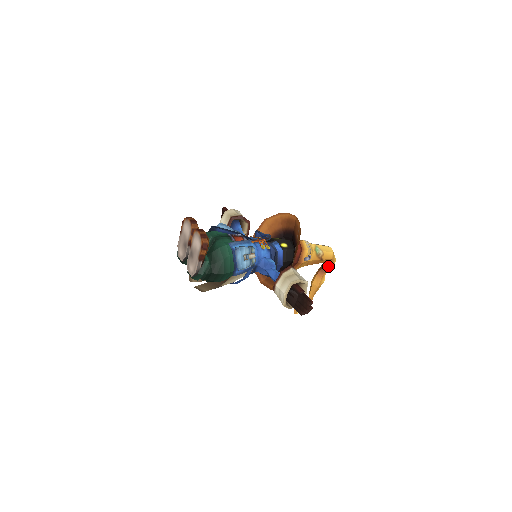
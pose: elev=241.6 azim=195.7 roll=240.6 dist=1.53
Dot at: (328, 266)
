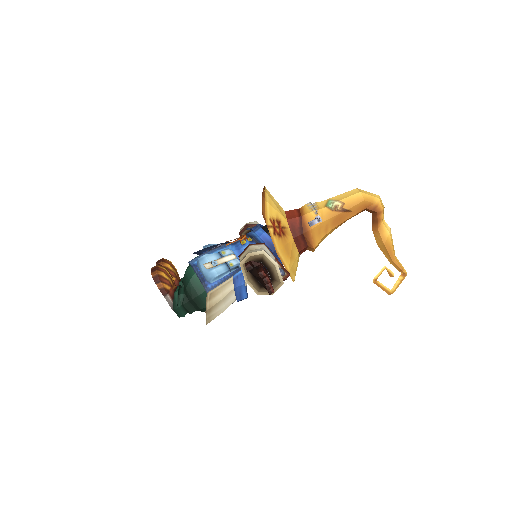
Dot at: (374, 212)
